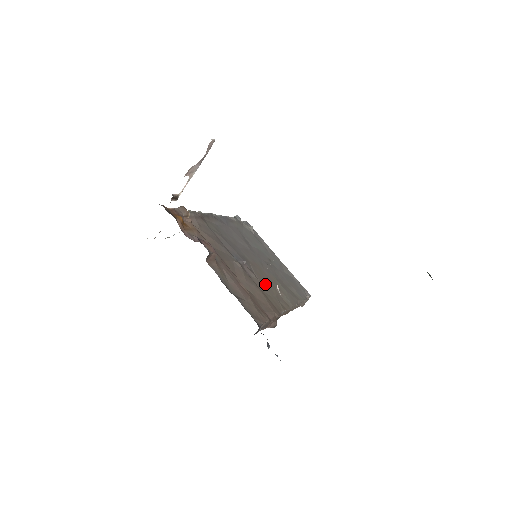
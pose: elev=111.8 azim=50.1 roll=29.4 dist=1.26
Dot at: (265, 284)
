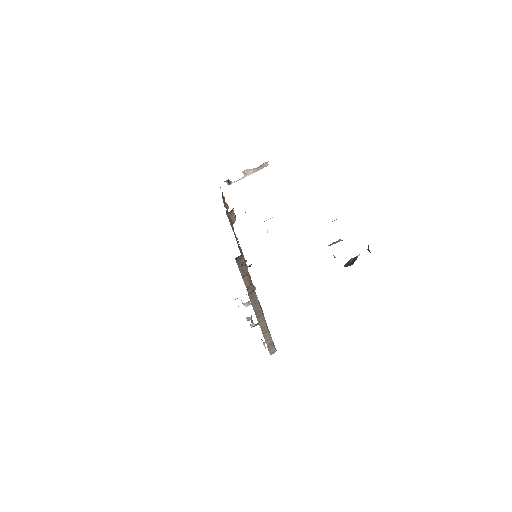
Dot at: occluded
